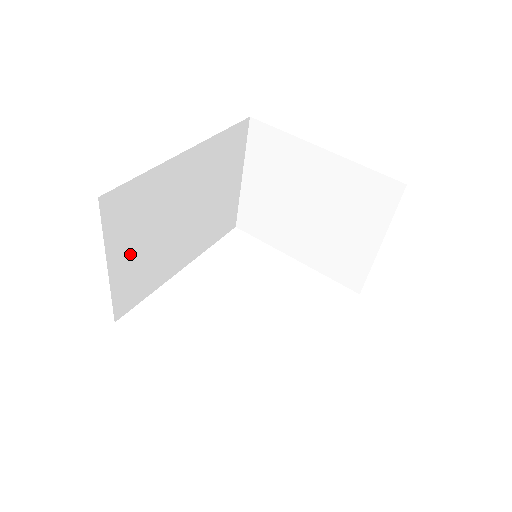
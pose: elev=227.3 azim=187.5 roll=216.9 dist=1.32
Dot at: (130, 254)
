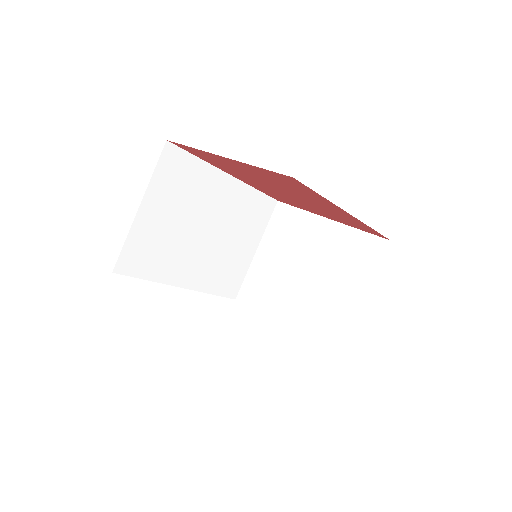
Dot at: (158, 216)
